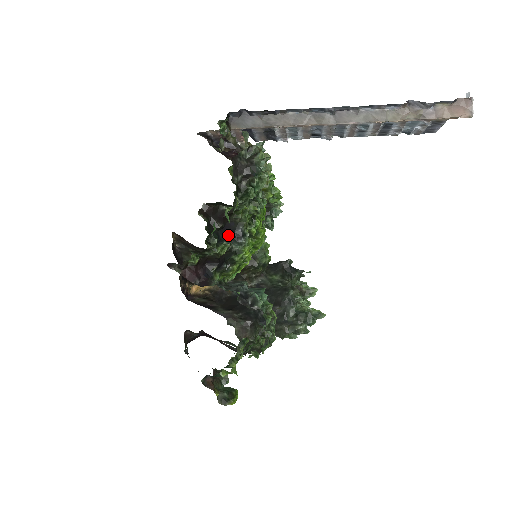
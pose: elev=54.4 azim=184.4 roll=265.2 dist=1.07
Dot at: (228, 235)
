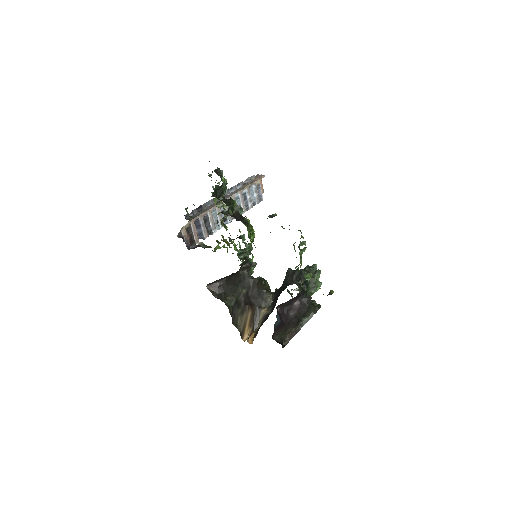
Dot at: occluded
